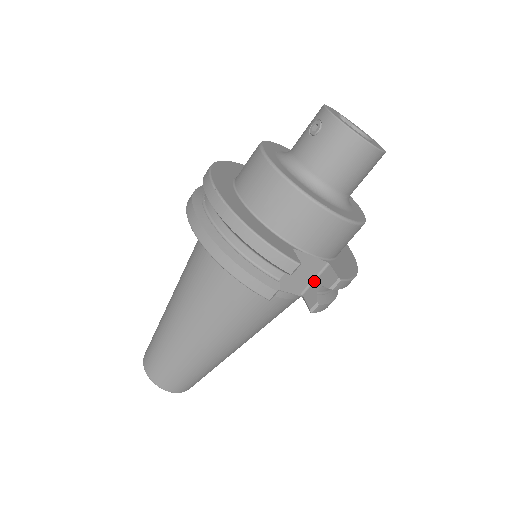
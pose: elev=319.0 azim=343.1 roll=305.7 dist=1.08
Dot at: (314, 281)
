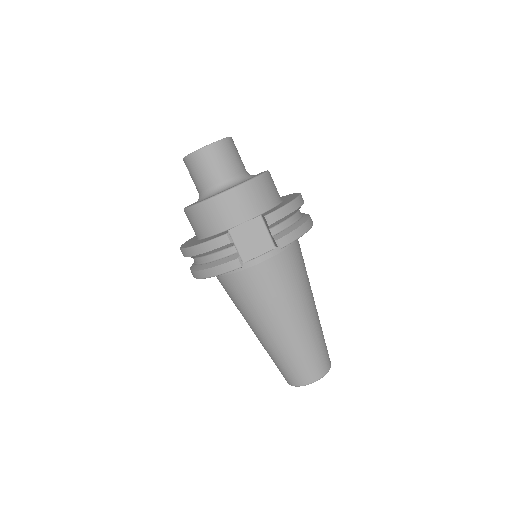
Dot at: (269, 232)
